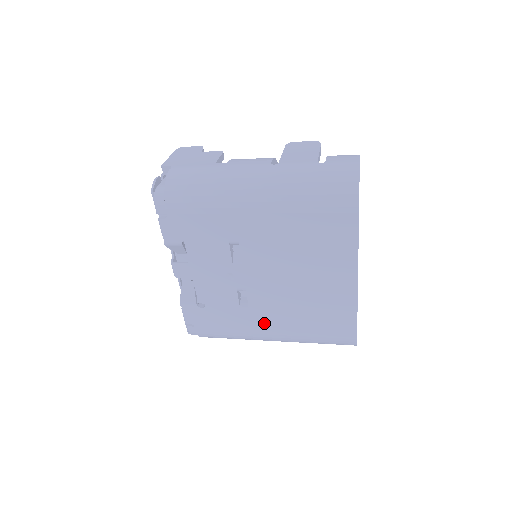
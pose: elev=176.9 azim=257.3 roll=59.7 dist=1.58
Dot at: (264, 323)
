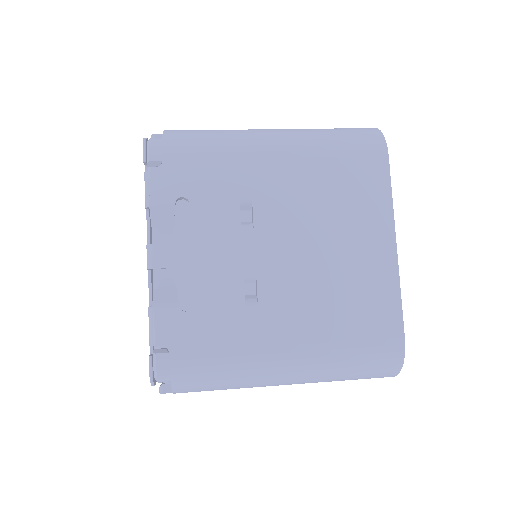
Dot at: (278, 330)
